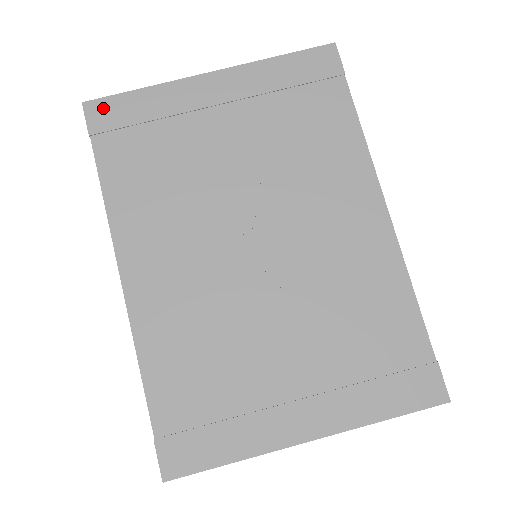
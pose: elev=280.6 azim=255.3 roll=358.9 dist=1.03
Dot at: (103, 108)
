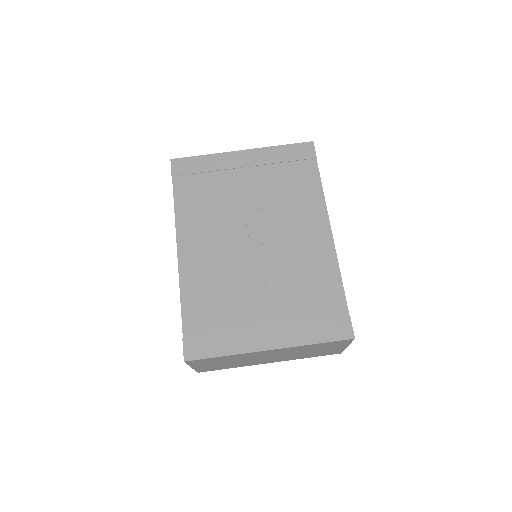
Dot at: (181, 163)
